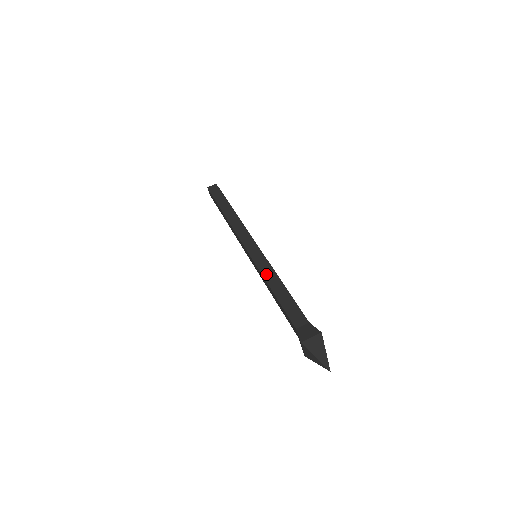
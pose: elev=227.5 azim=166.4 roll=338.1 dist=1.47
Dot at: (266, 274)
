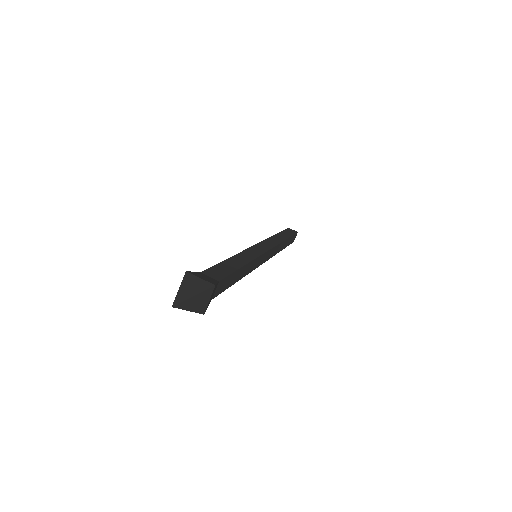
Dot at: (243, 255)
